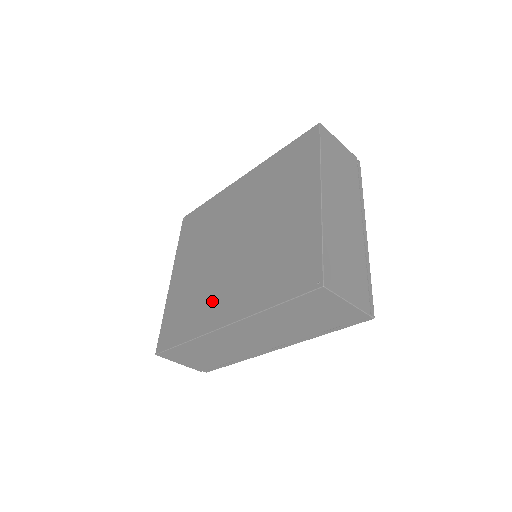
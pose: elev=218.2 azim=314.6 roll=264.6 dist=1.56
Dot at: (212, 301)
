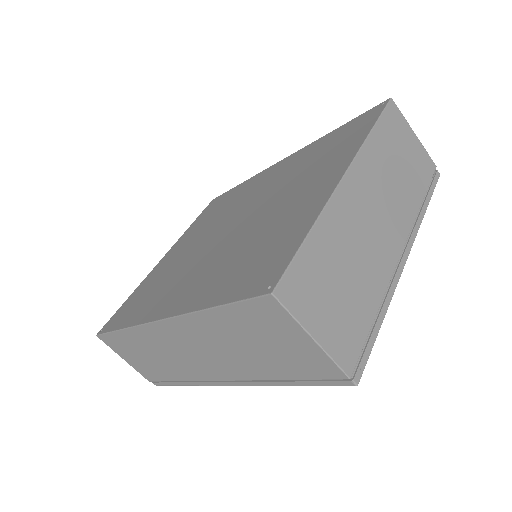
Dot at: (170, 288)
